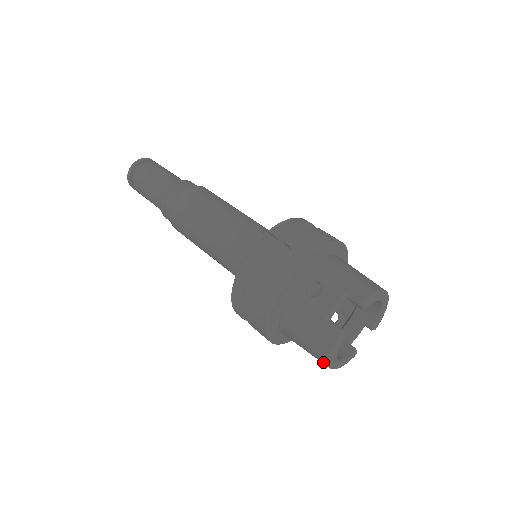
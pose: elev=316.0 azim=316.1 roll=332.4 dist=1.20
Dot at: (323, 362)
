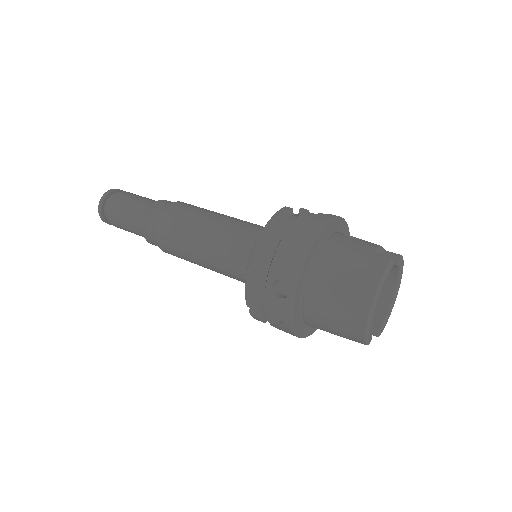
Dot at: (365, 297)
